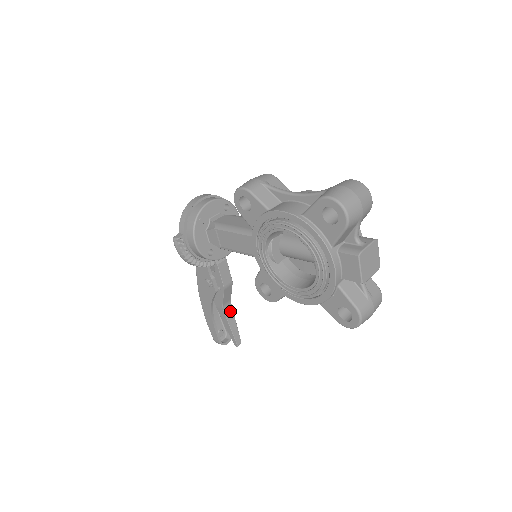
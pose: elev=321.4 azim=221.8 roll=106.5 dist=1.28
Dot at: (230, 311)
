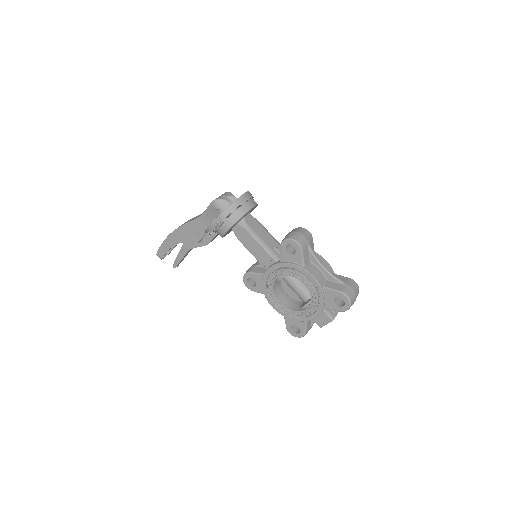
Dot at: (190, 250)
